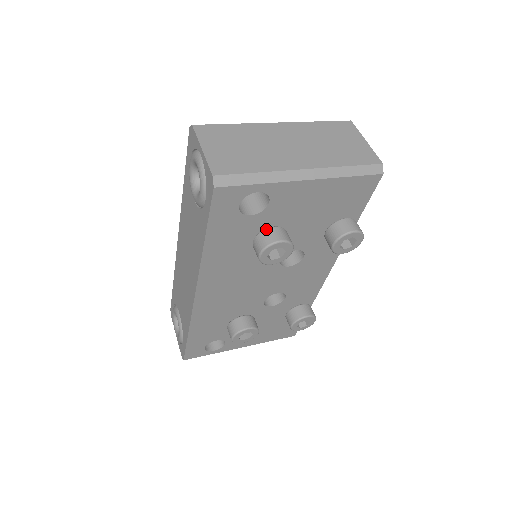
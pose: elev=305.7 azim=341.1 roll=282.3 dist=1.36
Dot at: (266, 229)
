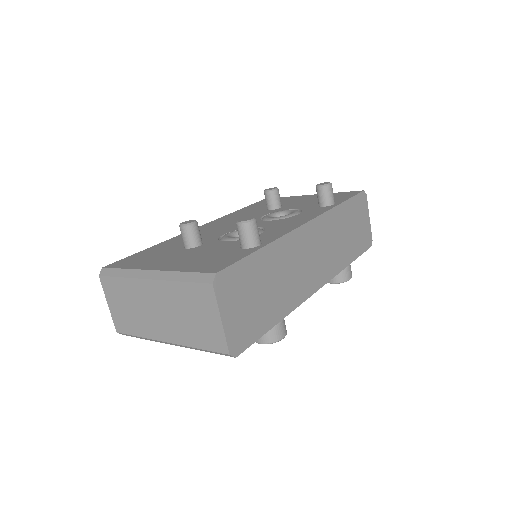
Dot at: occluded
